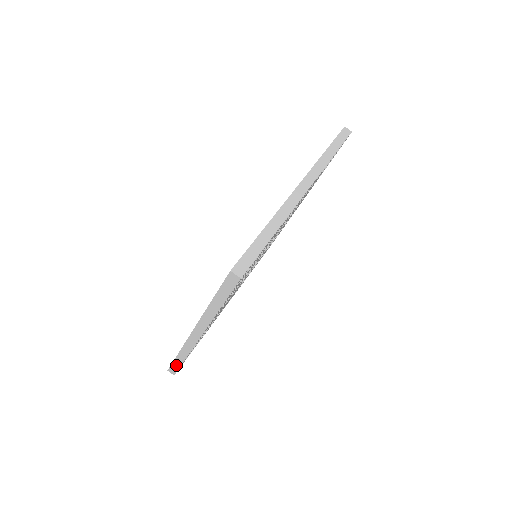
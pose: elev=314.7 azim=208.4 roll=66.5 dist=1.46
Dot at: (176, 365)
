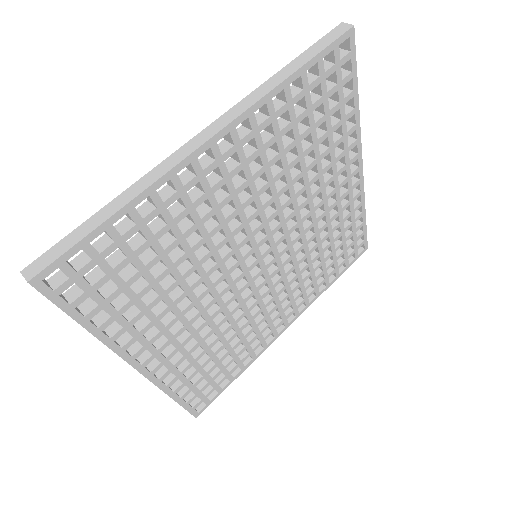
Dot at: occluded
